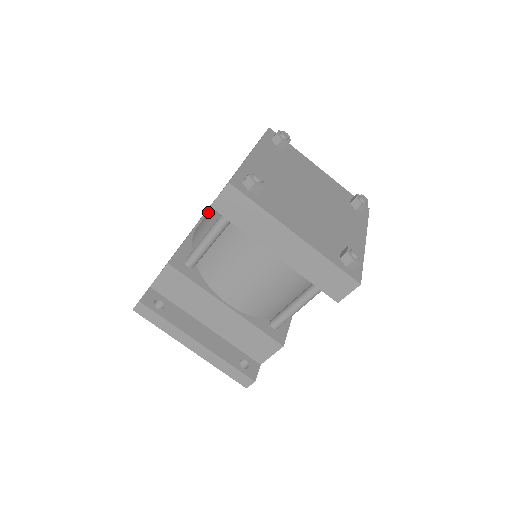
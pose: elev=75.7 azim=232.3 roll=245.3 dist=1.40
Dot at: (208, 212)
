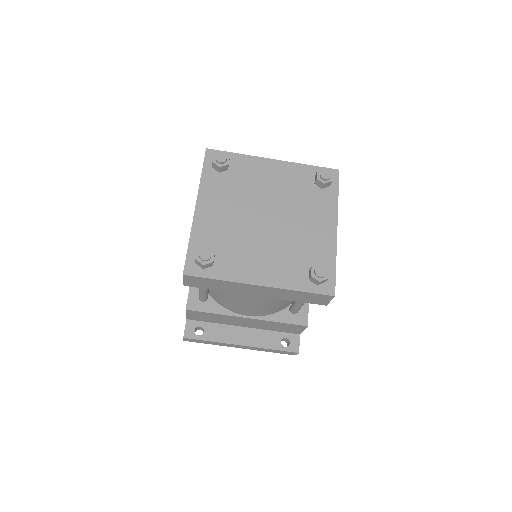
Dot at: occluded
